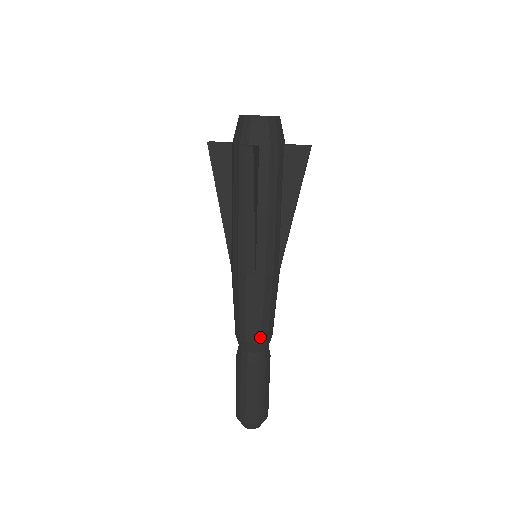
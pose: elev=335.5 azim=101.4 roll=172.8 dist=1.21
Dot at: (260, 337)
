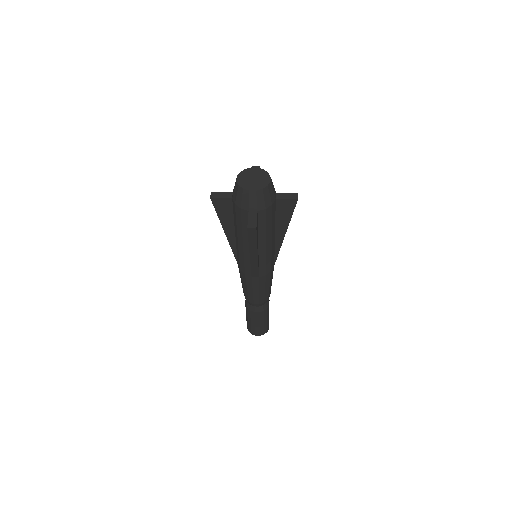
Dot at: (263, 300)
